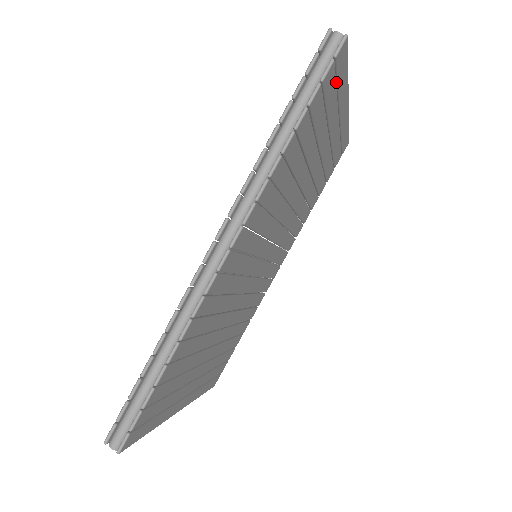
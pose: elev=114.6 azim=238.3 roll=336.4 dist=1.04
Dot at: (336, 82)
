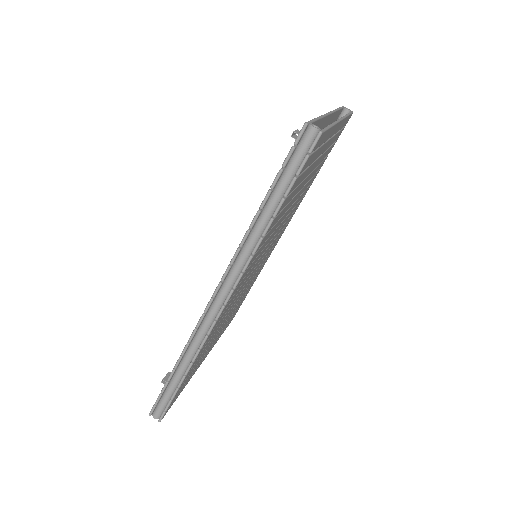
Dot at: occluded
